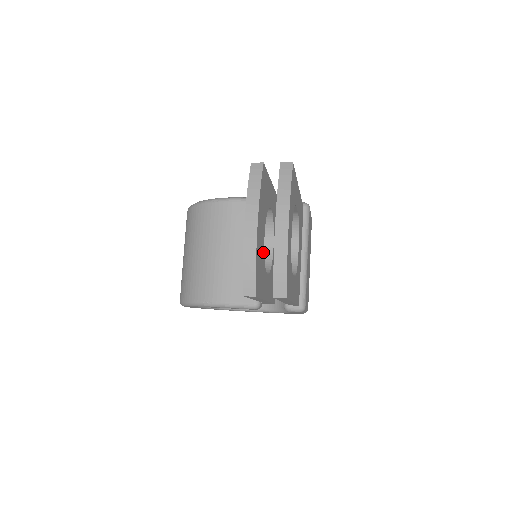
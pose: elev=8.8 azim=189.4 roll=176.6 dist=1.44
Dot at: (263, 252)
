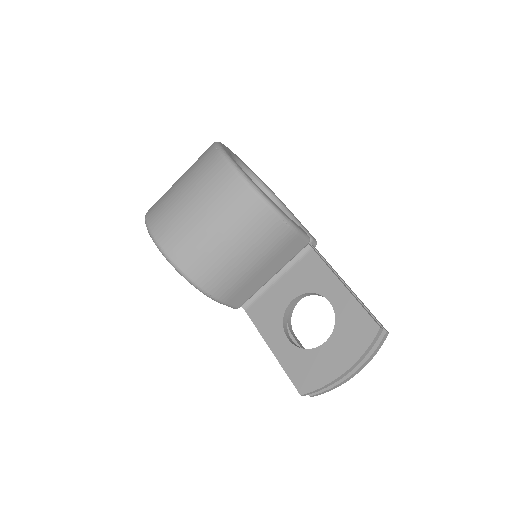
Dot at: occluded
